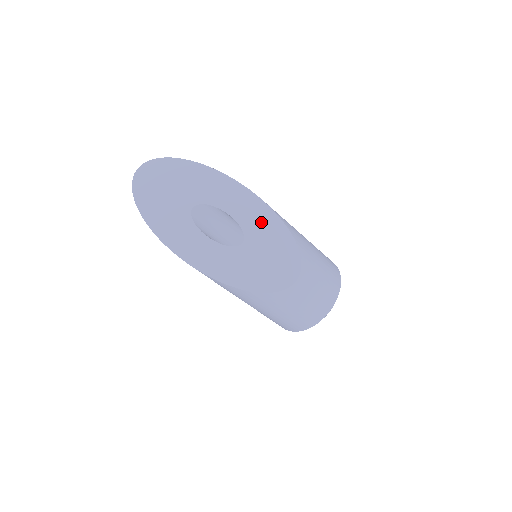
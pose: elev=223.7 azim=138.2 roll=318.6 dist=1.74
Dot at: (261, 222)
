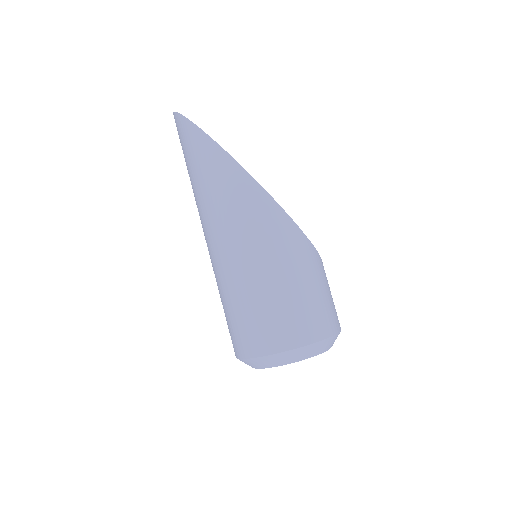
Dot at: occluded
